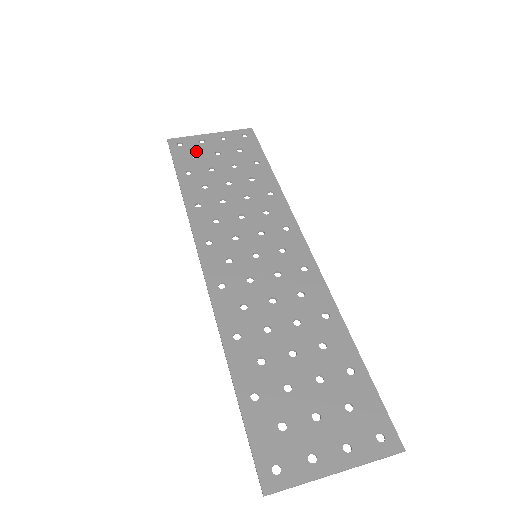
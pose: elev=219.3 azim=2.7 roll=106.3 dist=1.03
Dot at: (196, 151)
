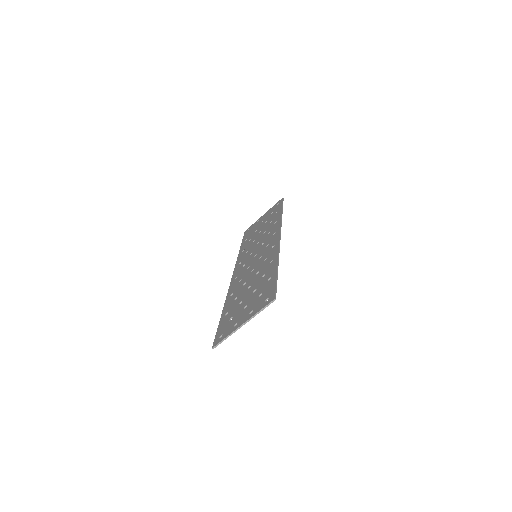
Dot at: occluded
